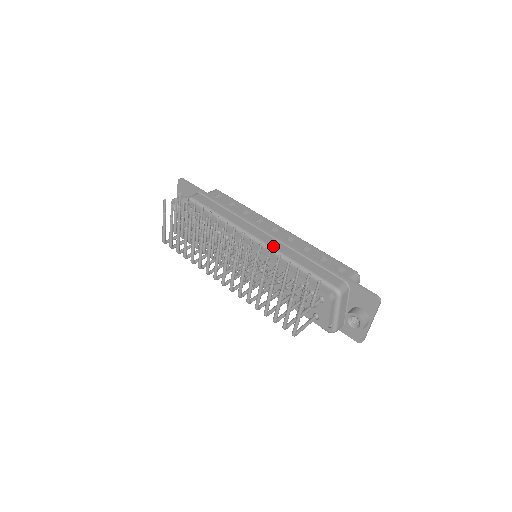
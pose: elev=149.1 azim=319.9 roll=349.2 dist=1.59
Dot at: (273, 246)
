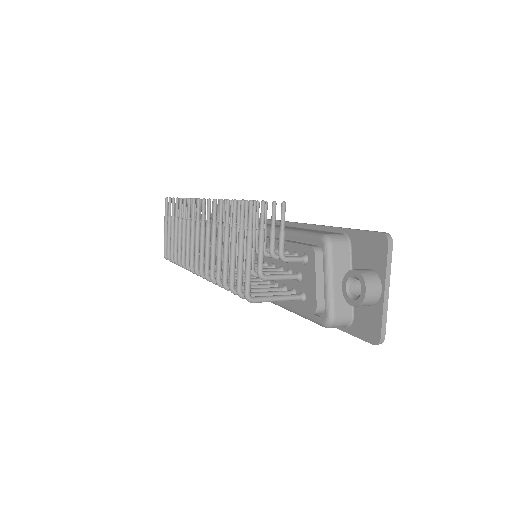
Dot at: (267, 225)
